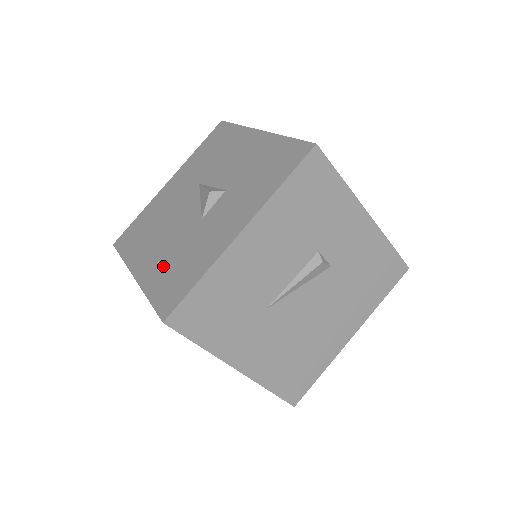
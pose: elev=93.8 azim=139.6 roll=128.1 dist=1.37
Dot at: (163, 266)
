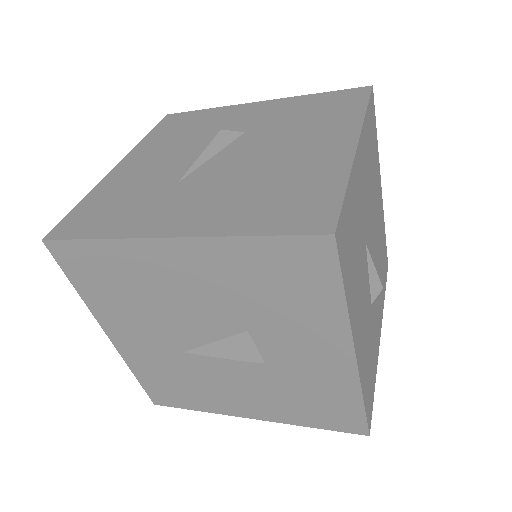
Dot at: occluded
